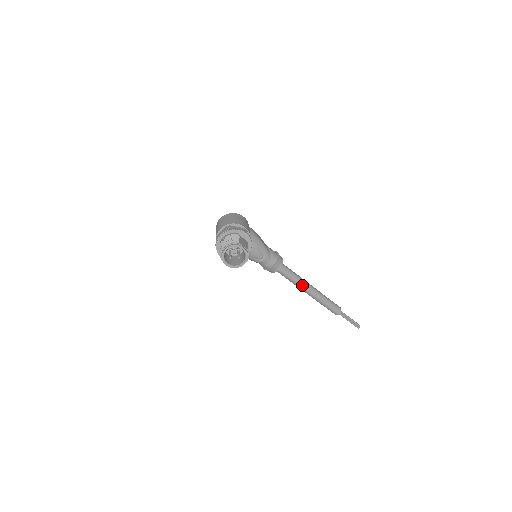
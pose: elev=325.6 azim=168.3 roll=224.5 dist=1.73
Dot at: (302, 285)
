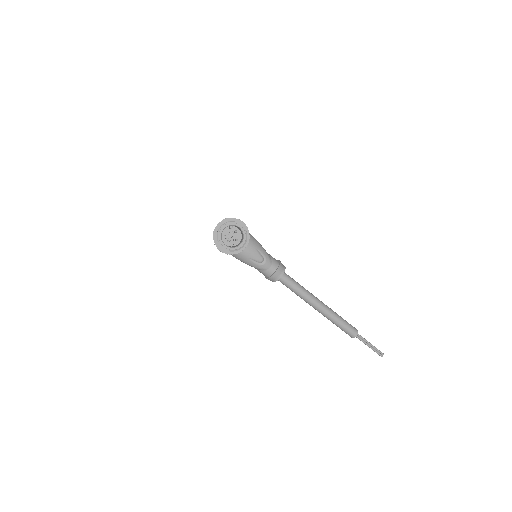
Dot at: (310, 298)
